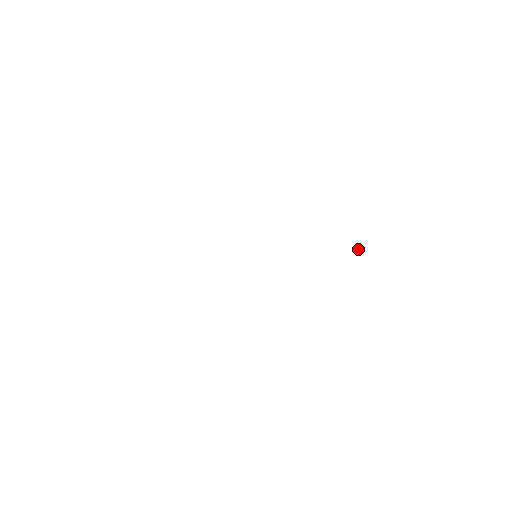
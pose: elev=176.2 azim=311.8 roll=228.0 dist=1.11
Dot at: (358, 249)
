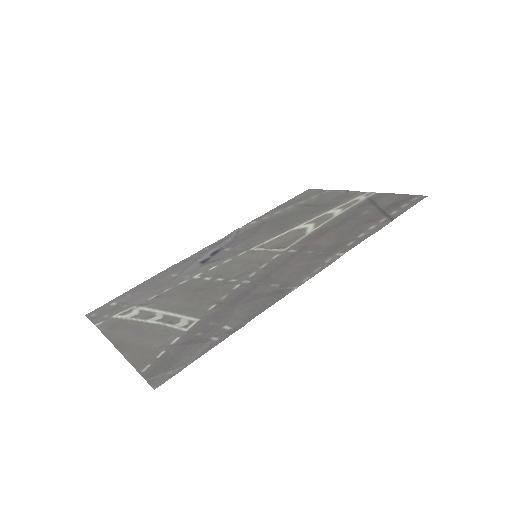
Dot at: (359, 192)
